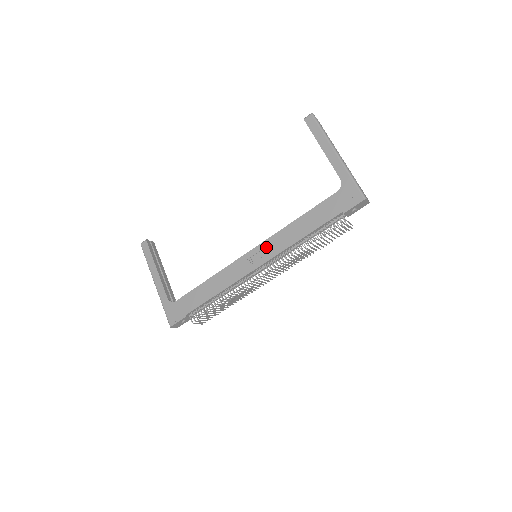
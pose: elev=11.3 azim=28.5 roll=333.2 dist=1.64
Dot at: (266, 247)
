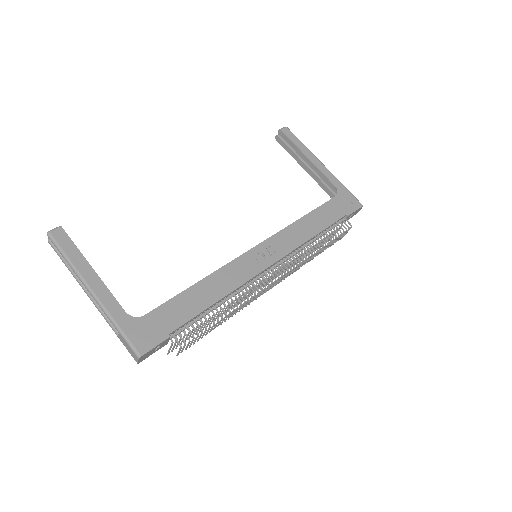
Dot at: (275, 243)
